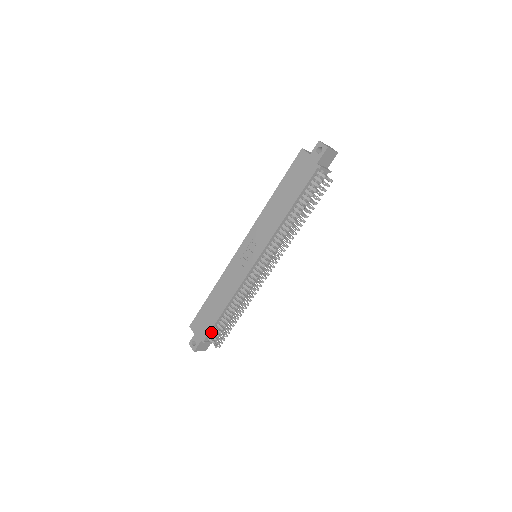
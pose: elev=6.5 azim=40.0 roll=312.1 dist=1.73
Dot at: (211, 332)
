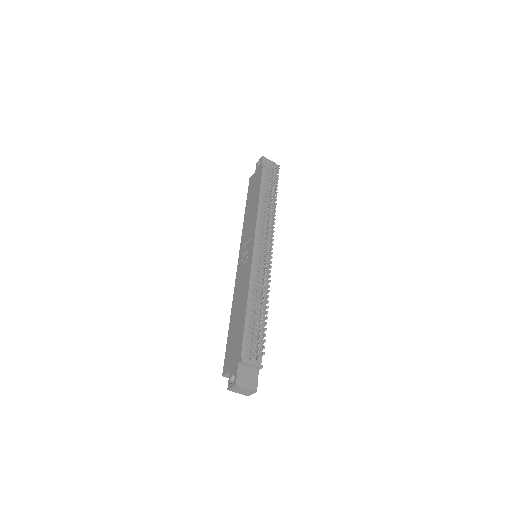
Dot at: (245, 346)
